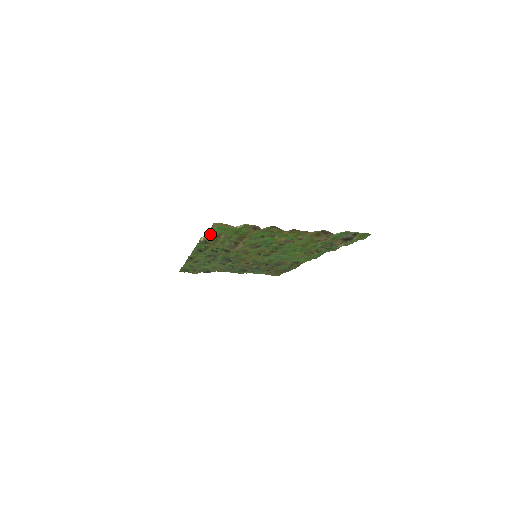
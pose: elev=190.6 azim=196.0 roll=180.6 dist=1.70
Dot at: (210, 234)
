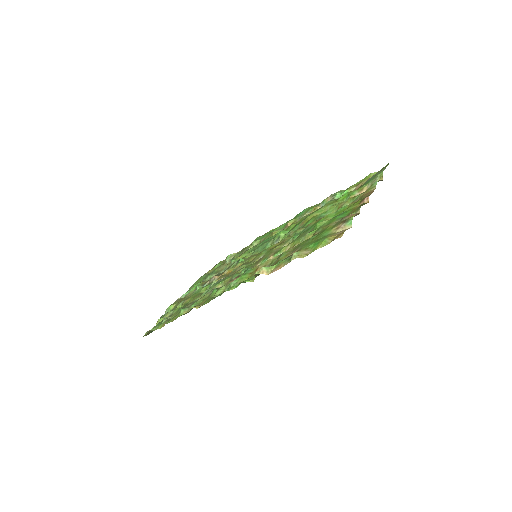
Dot at: (292, 258)
